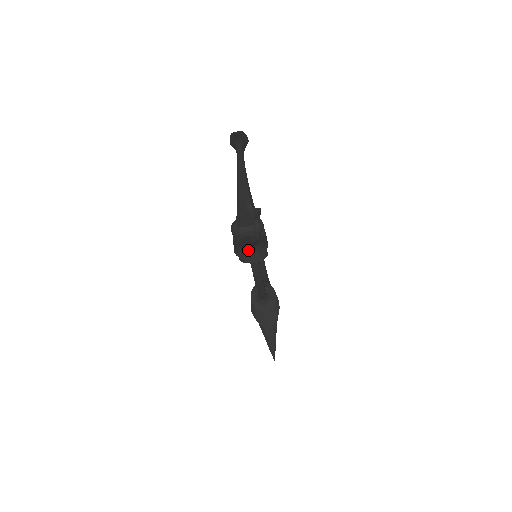
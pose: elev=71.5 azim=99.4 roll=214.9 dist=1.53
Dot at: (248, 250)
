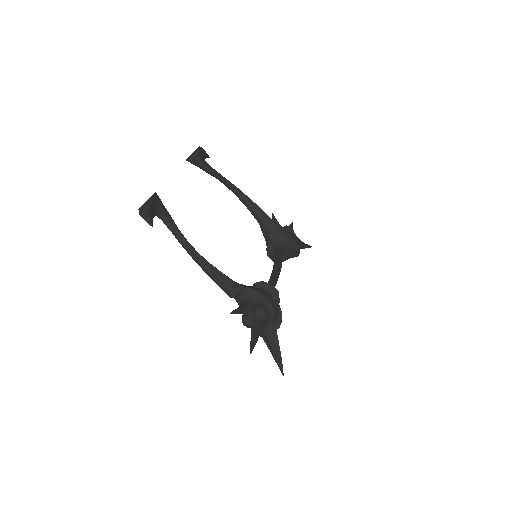
Dot at: occluded
